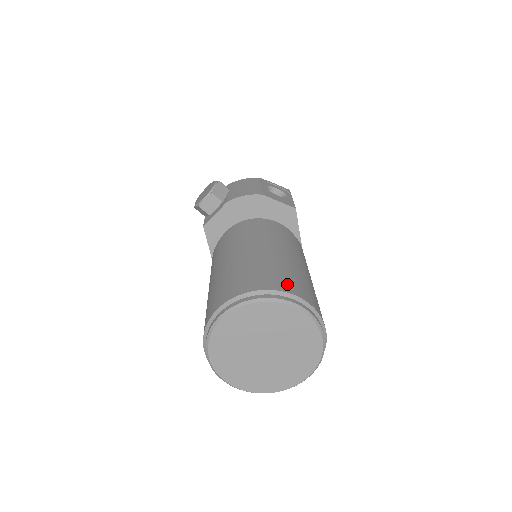
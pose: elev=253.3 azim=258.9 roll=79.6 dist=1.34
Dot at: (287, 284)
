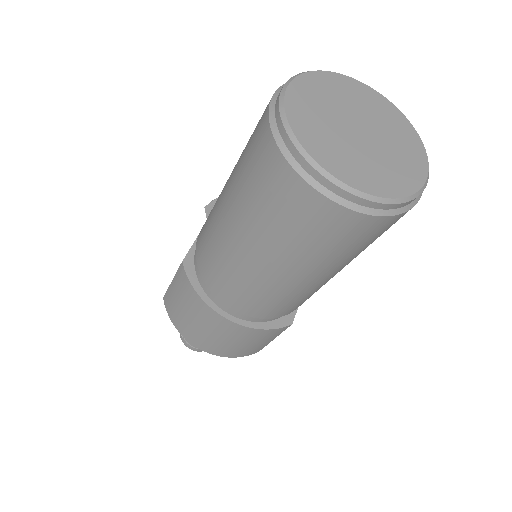
Dot at: occluded
